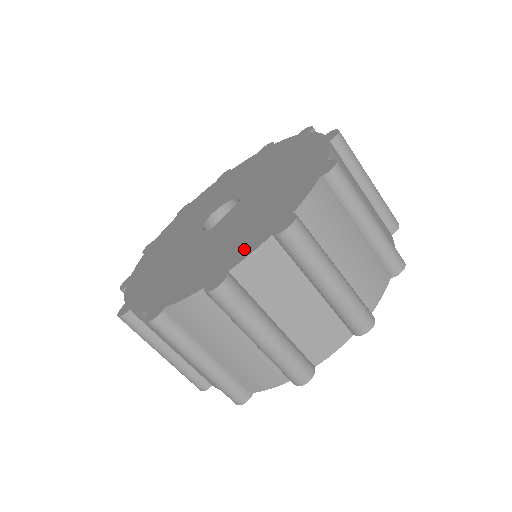
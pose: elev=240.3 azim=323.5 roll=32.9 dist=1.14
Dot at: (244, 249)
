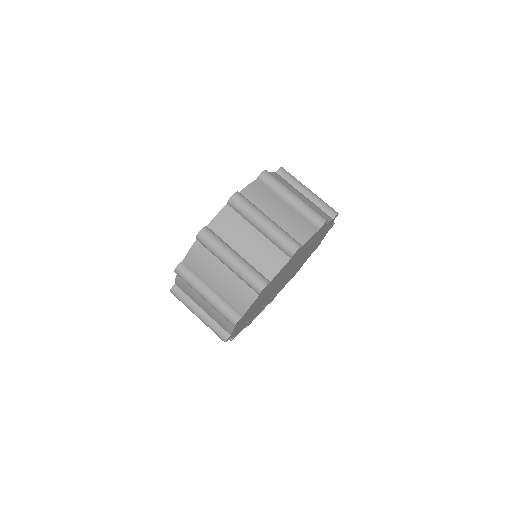
Dot at: occluded
